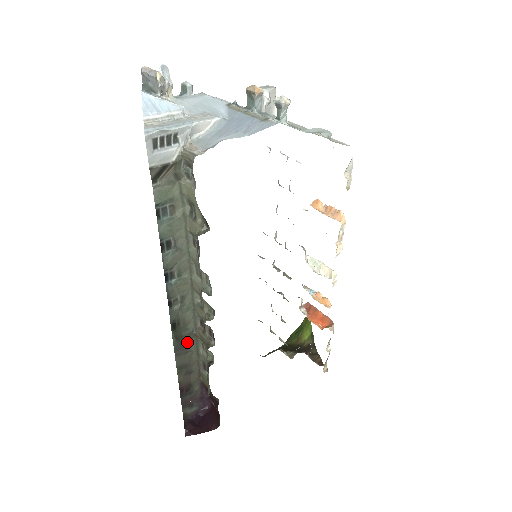
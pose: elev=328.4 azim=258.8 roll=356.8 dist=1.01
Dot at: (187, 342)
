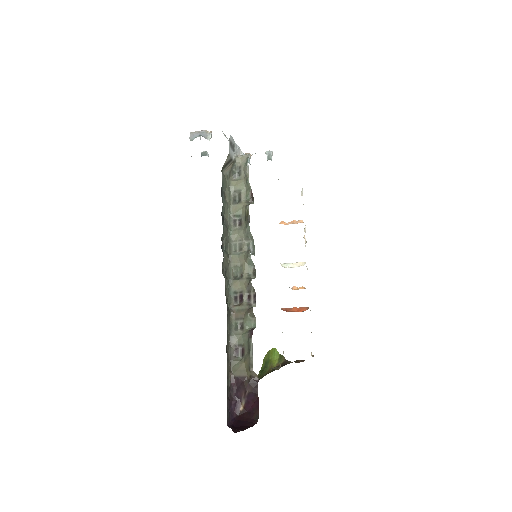
Dot at: (227, 318)
